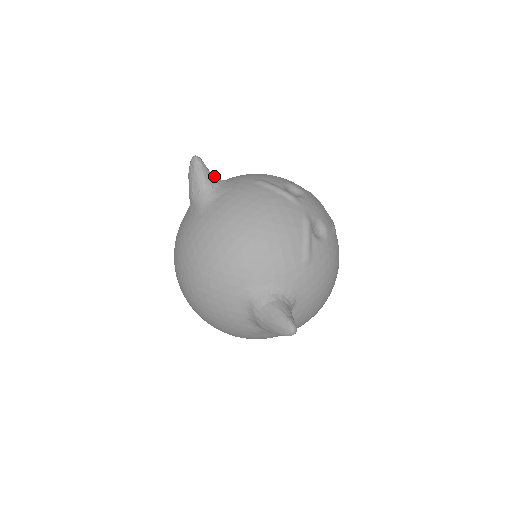
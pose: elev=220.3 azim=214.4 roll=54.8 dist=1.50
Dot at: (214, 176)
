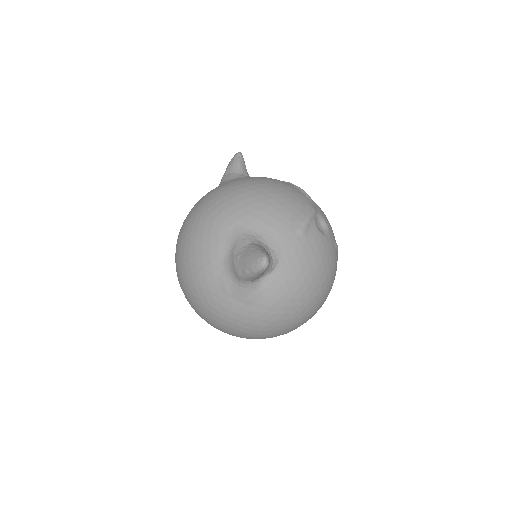
Dot at: (248, 174)
